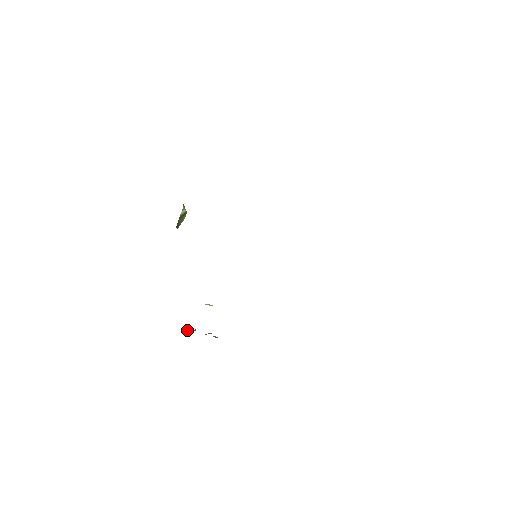
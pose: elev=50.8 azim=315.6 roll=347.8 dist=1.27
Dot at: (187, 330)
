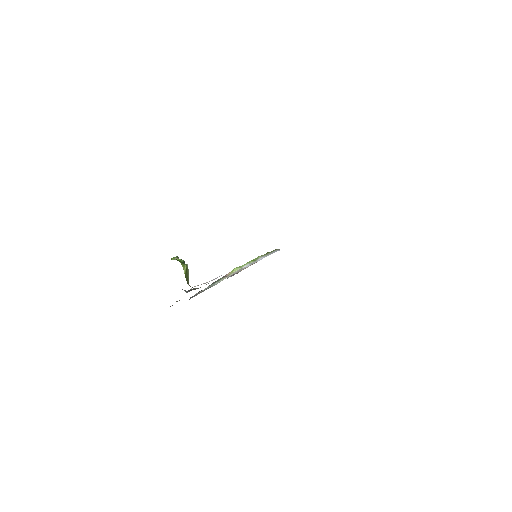
Dot at: occluded
